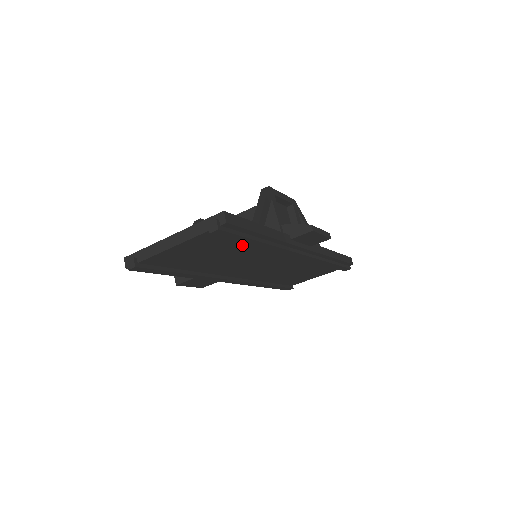
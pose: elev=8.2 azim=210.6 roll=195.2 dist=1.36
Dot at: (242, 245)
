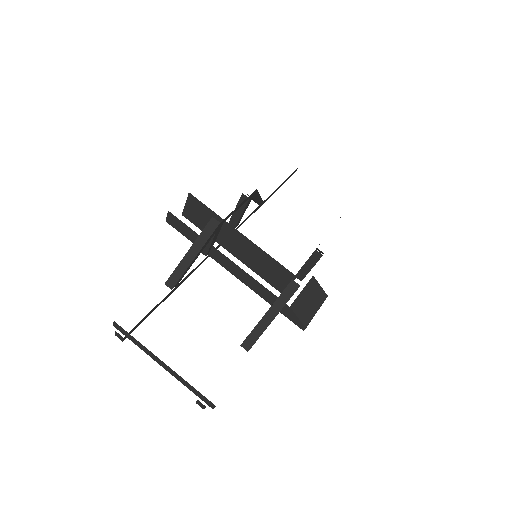
Dot at: occluded
